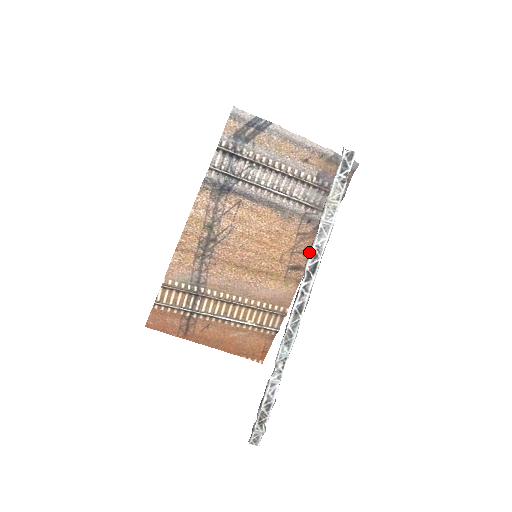
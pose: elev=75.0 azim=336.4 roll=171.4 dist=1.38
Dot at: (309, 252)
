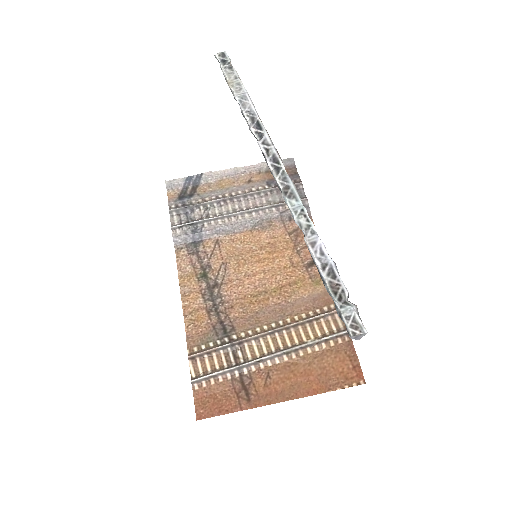
Dot at: occluded
